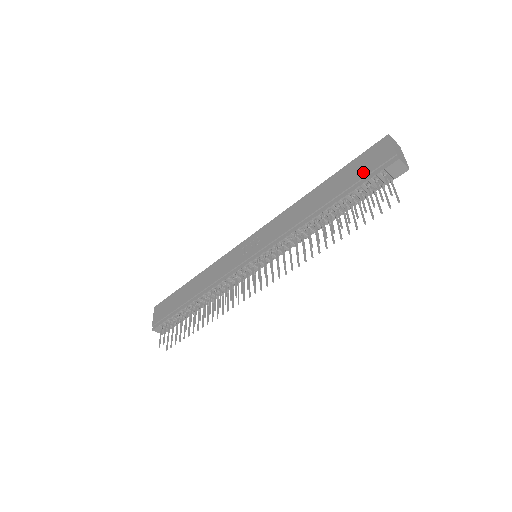
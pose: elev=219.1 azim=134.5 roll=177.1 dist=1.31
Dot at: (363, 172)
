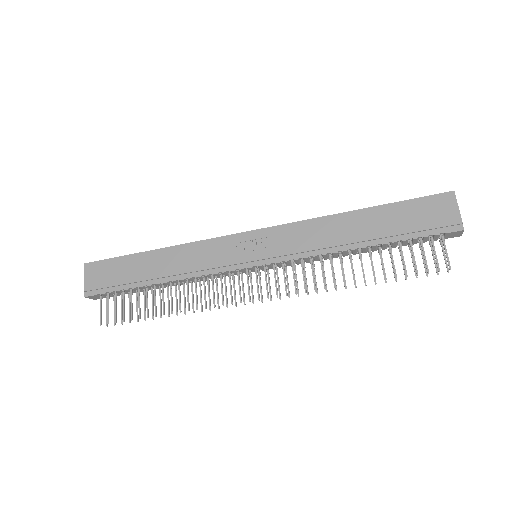
Dot at: (420, 224)
